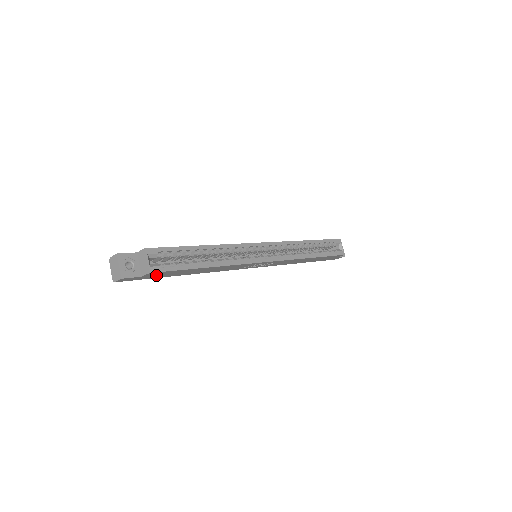
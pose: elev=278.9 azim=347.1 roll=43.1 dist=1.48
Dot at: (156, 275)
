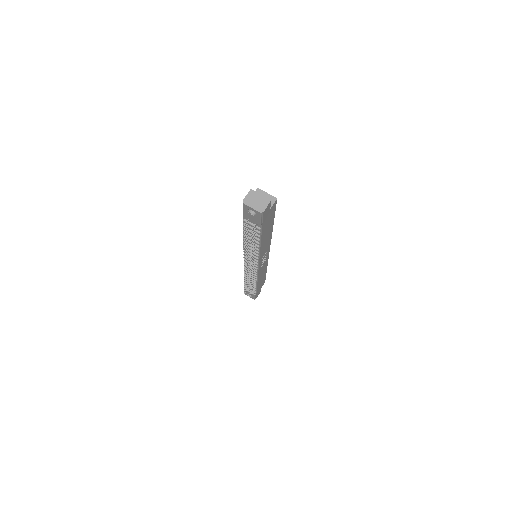
Dot at: (268, 217)
